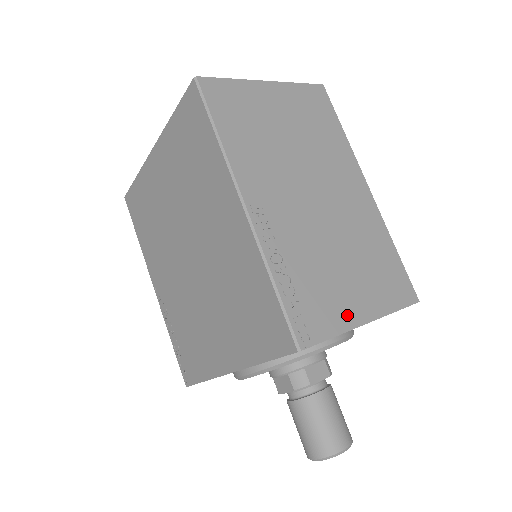
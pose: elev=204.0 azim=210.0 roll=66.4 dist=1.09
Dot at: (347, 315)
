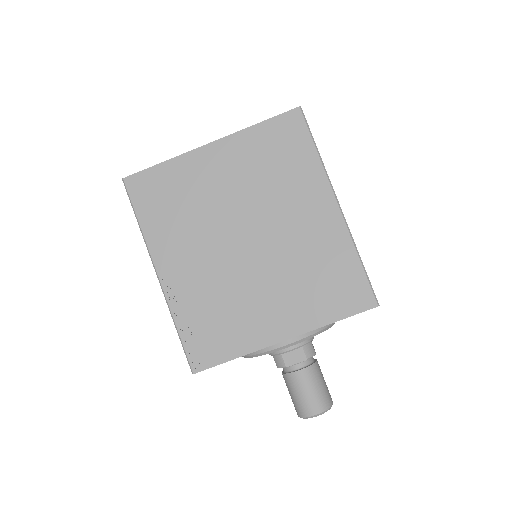
Dot at: occluded
